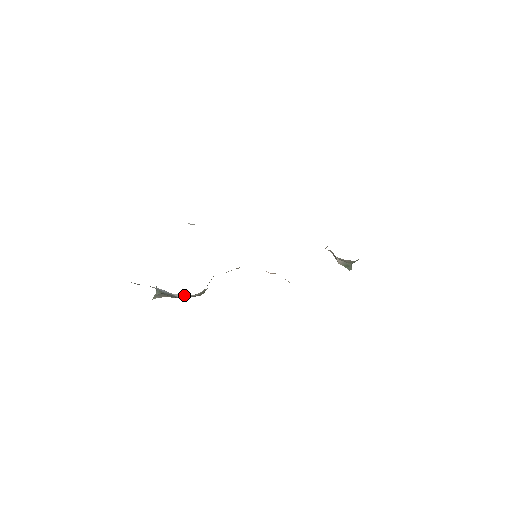
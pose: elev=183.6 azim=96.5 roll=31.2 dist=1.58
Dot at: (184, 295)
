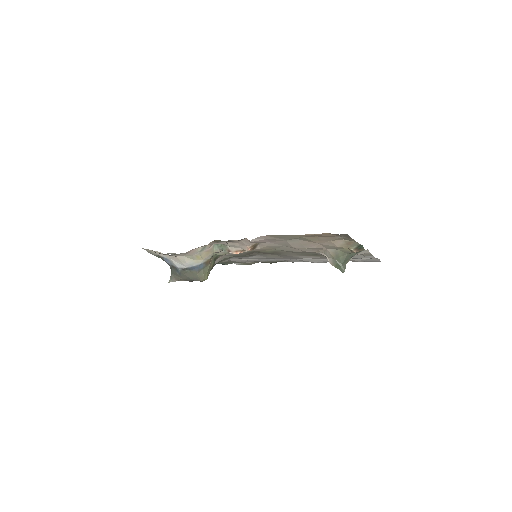
Dot at: (177, 258)
